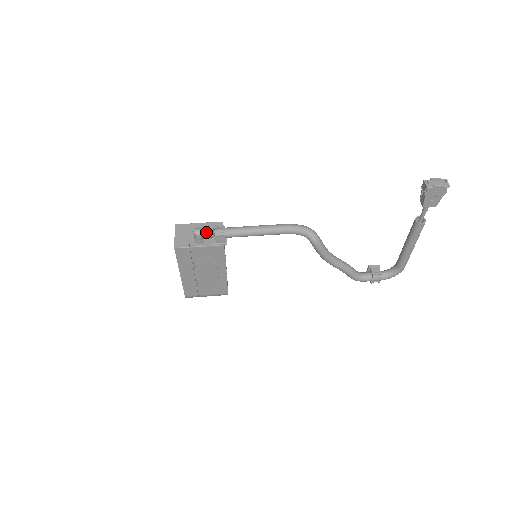
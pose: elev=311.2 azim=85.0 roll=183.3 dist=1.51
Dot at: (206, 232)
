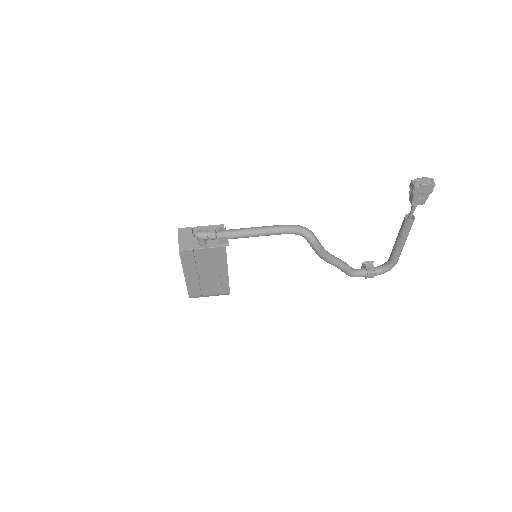
Dot at: (209, 234)
